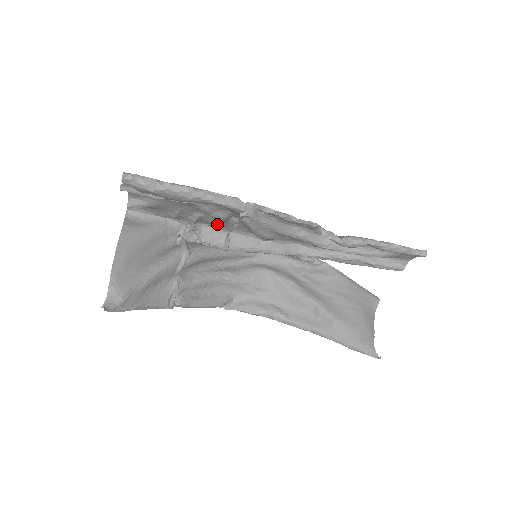
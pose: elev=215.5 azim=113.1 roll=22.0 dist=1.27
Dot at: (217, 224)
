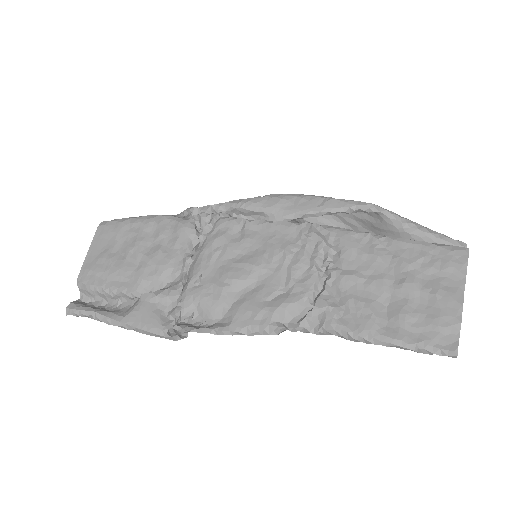
Dot at: (190, 260)
